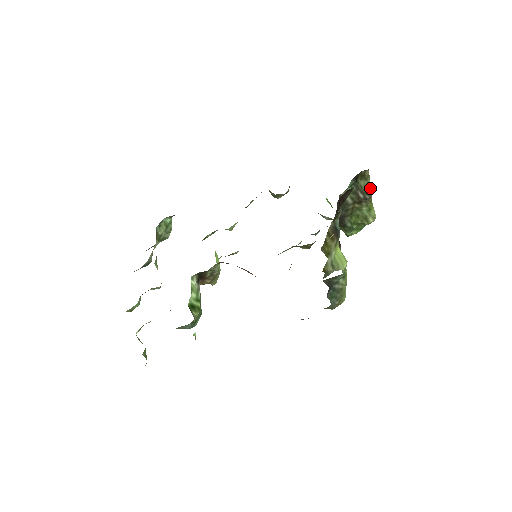
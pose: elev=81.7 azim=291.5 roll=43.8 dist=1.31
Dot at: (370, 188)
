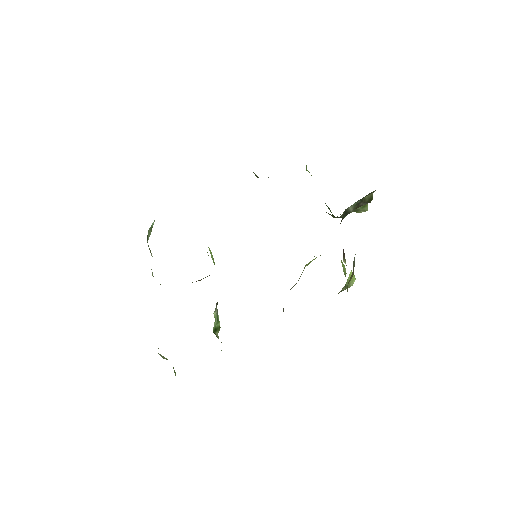
Dot at: (372, 198)
